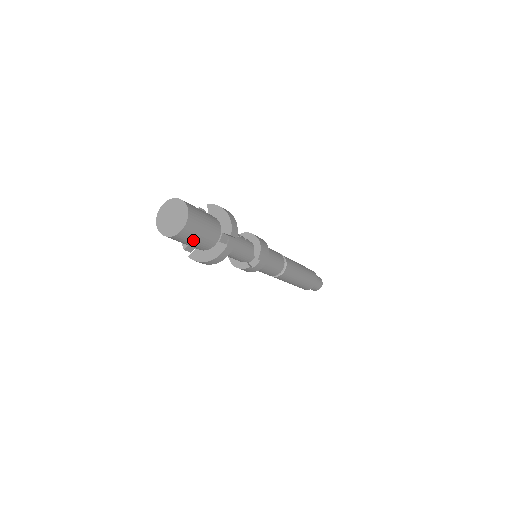
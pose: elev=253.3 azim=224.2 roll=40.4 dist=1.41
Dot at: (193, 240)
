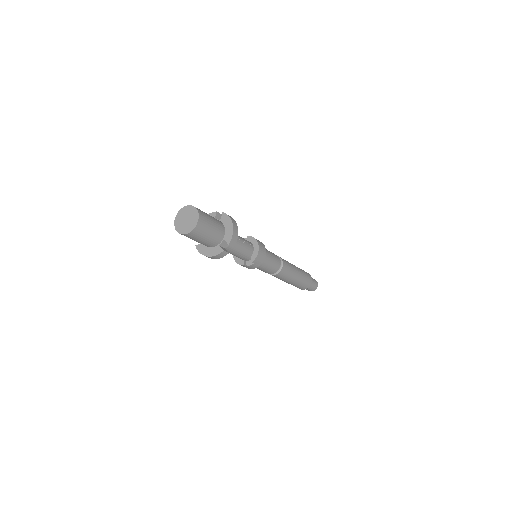
Dot at: (197, 240)
